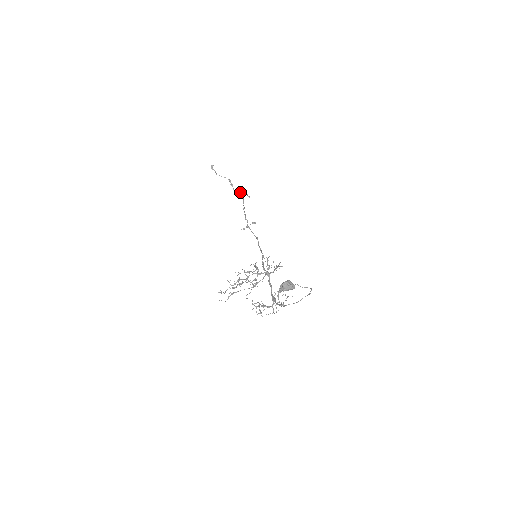
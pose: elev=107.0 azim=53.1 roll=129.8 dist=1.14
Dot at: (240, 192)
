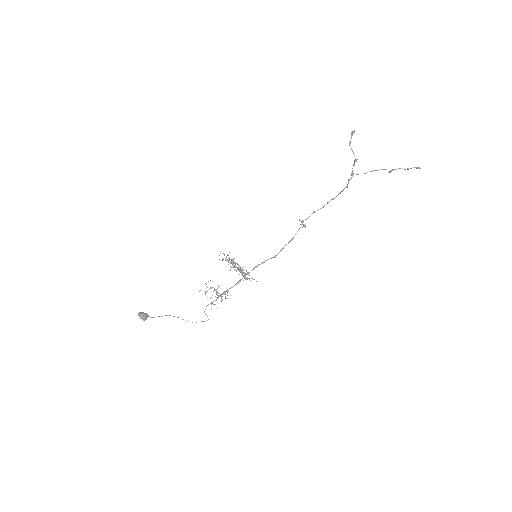
Dot at: (376, 170)
